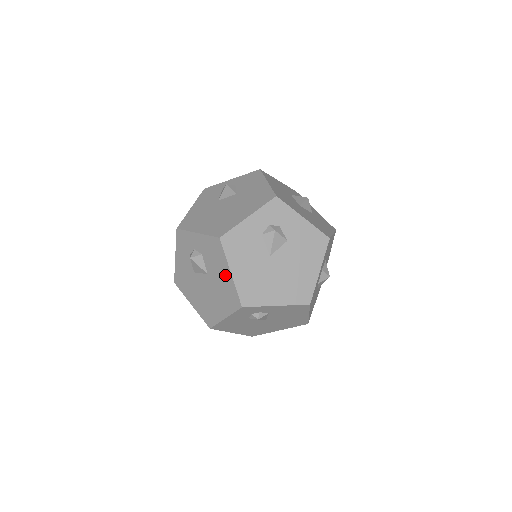
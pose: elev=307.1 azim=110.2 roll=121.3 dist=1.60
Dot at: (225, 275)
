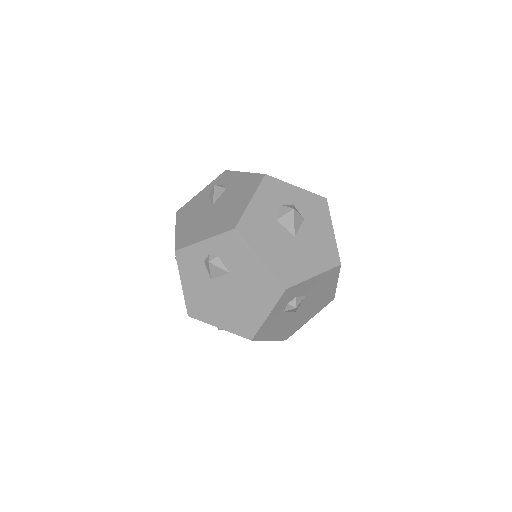
Dot at: occluded
